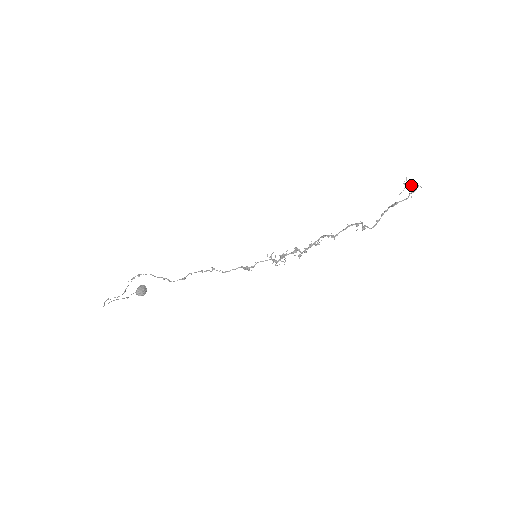
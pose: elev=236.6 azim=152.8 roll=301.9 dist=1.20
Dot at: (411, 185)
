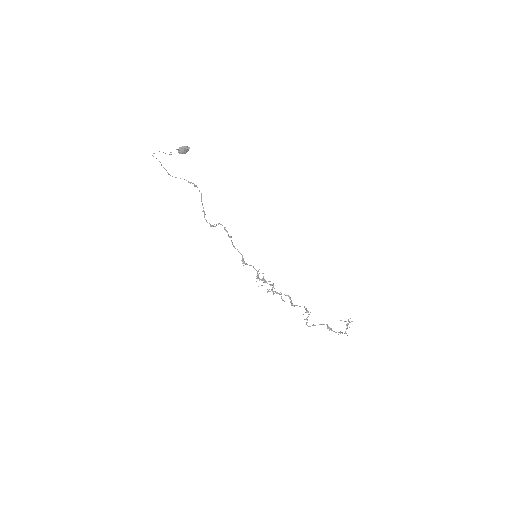
Dot at: occluded
